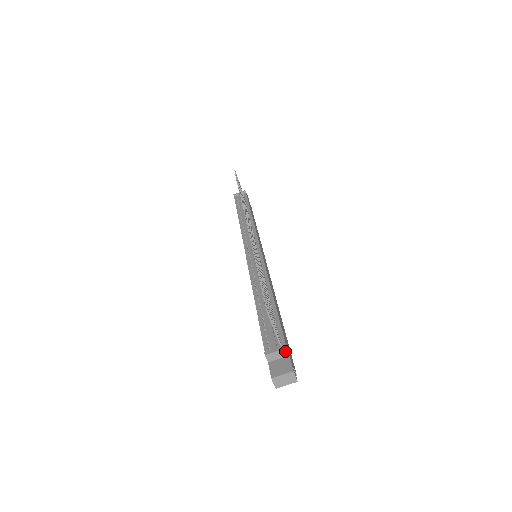
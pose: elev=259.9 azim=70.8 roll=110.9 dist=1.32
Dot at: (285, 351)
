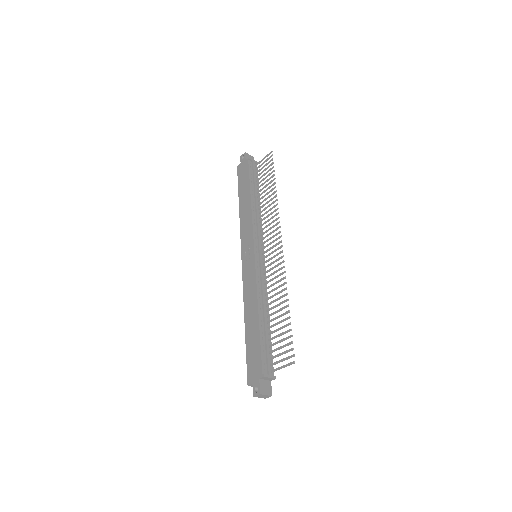
Dot at: (273, 379)
